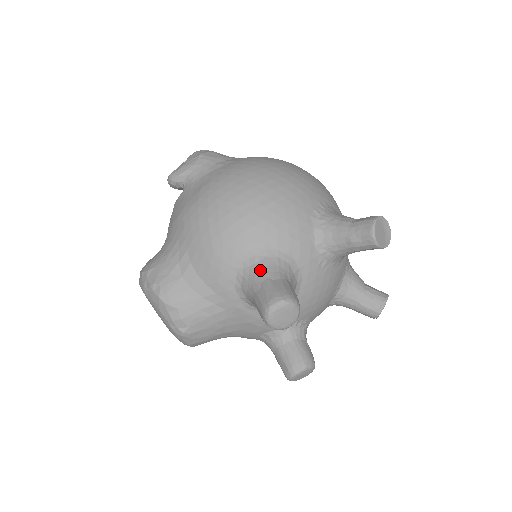
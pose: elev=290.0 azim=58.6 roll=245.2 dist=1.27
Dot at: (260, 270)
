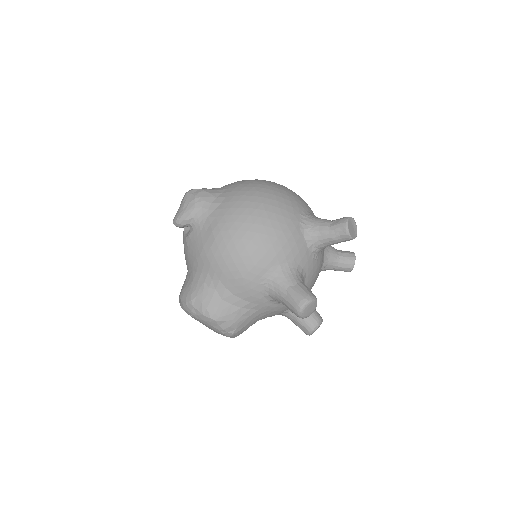
Dot at: (281, 282)
